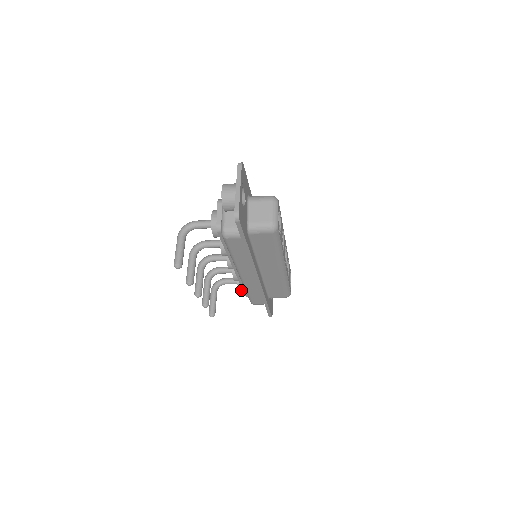
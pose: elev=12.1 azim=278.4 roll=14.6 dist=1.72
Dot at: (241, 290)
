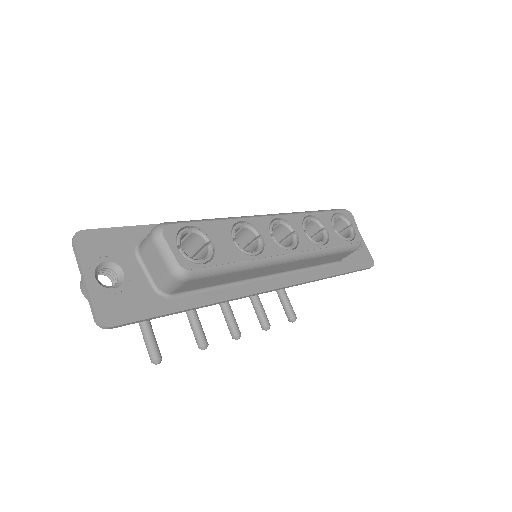
Dot at: occluded
